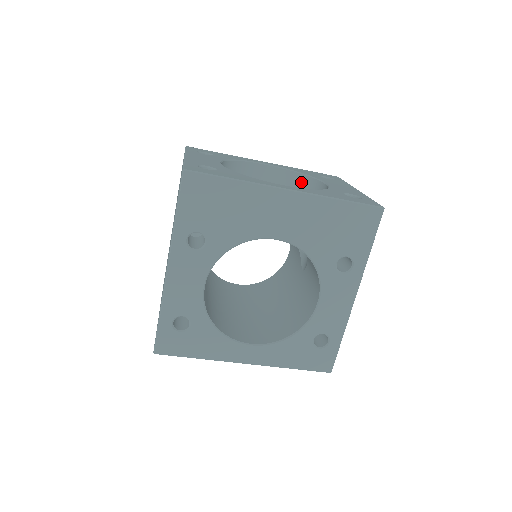
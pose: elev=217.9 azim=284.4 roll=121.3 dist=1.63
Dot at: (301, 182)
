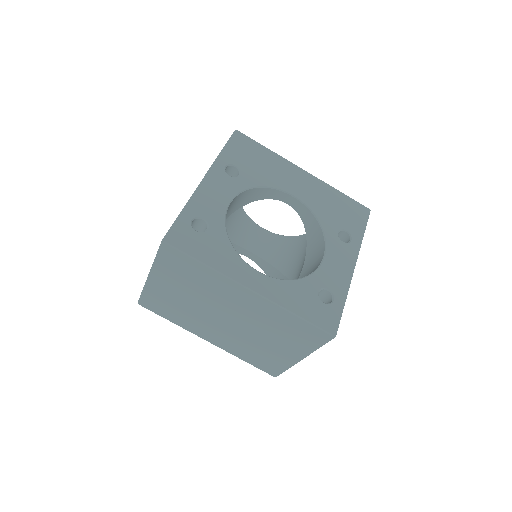
Dot at: (291, 240)
